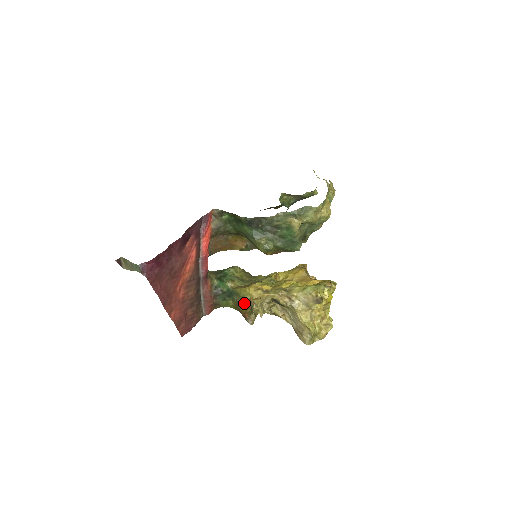
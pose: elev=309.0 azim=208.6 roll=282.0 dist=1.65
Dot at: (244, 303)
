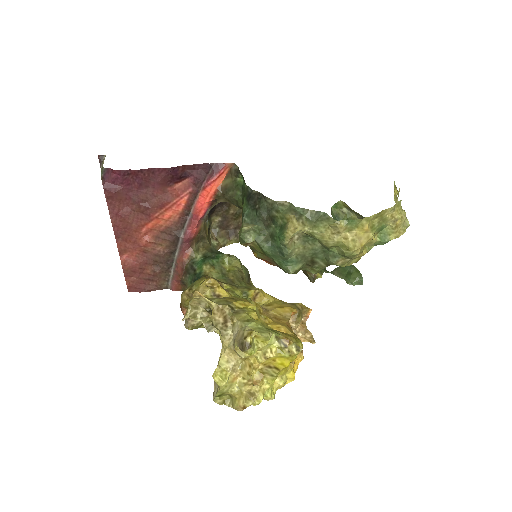
Dot at: (186, 292)
